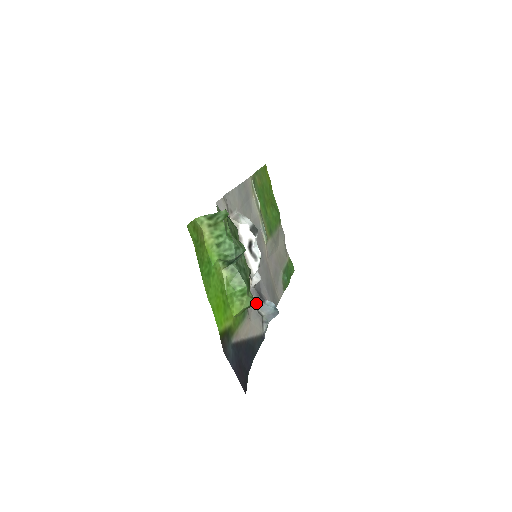
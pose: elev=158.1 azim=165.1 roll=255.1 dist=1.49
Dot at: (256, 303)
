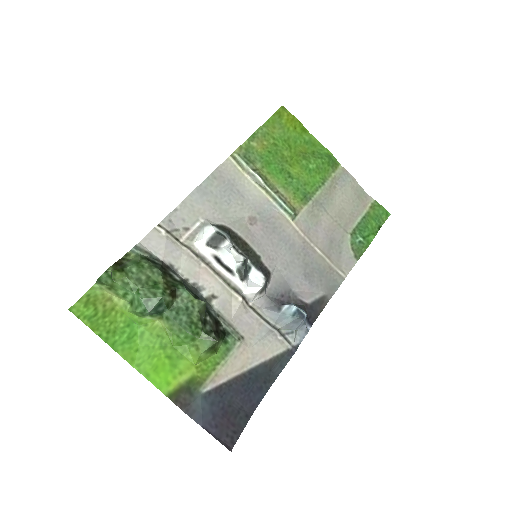
Dot at: (267, 315)
